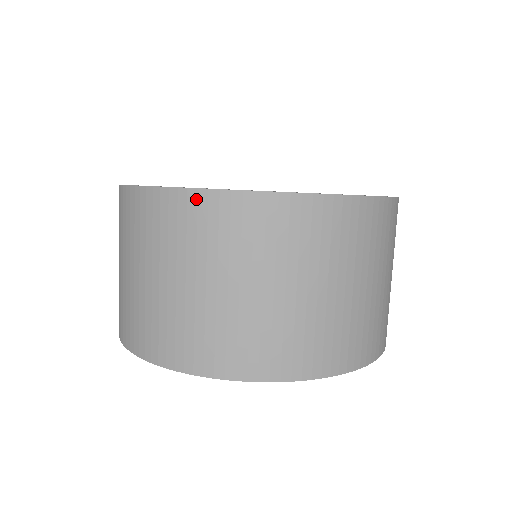
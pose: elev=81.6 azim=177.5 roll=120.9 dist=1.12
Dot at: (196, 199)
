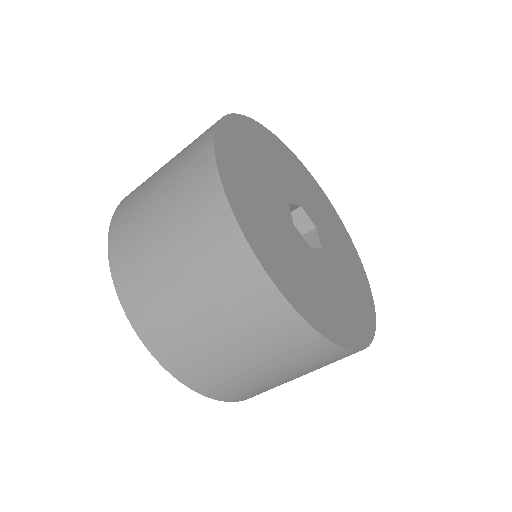
Dot at: (239, 246)
